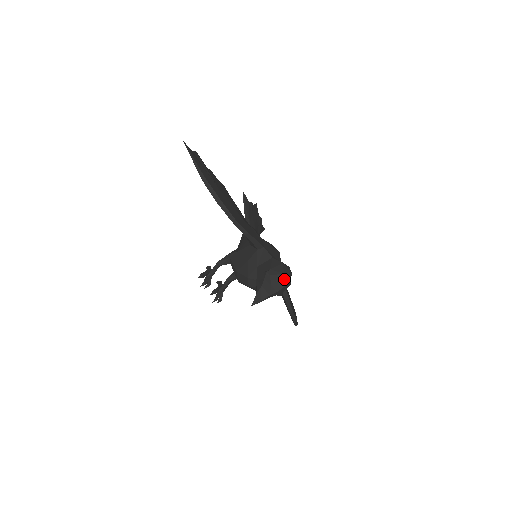
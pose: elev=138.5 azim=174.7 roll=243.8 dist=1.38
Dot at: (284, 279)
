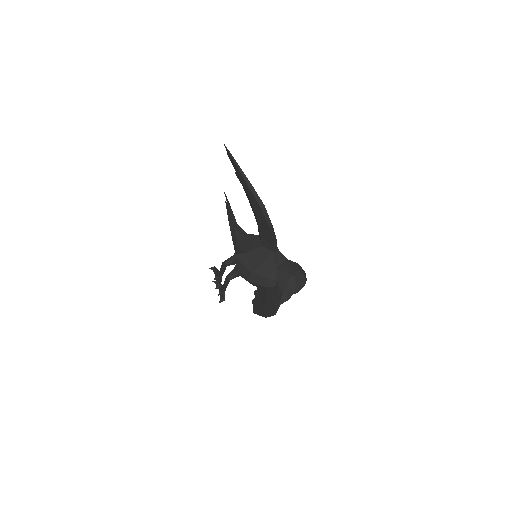
Dot at: (304, 279)
